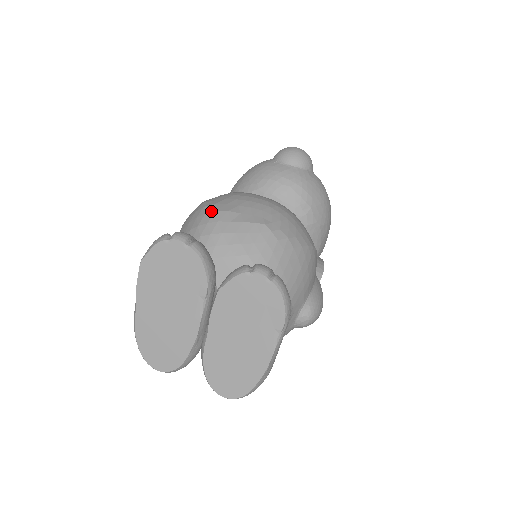
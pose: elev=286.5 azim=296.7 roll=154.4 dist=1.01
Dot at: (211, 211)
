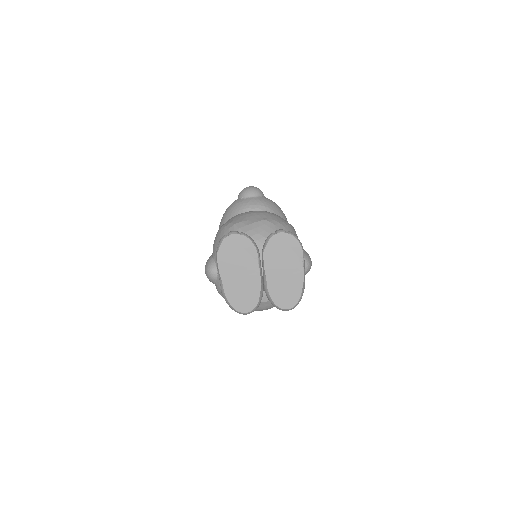
Dot at: (232, 226)
